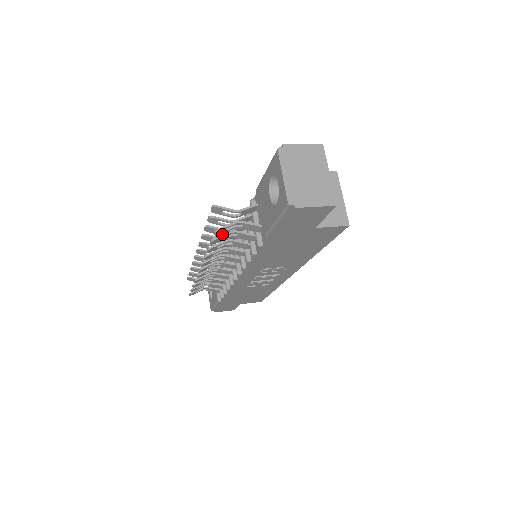
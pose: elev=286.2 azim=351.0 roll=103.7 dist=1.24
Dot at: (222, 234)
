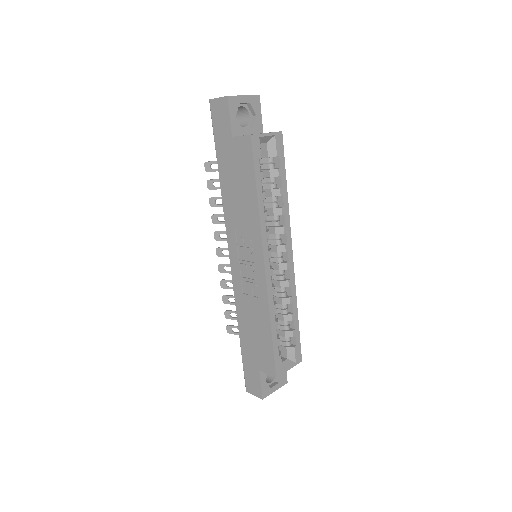
Dot at: (214, 179)
